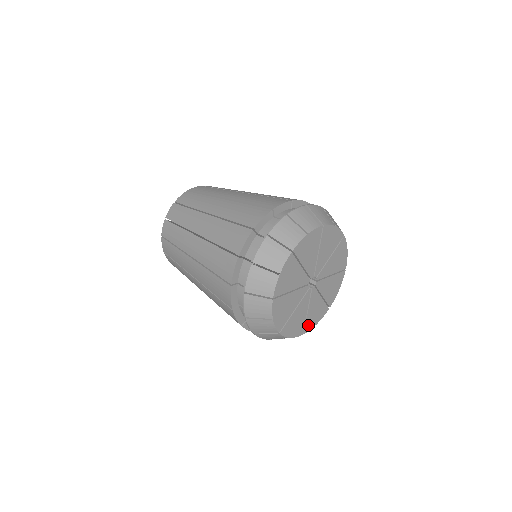
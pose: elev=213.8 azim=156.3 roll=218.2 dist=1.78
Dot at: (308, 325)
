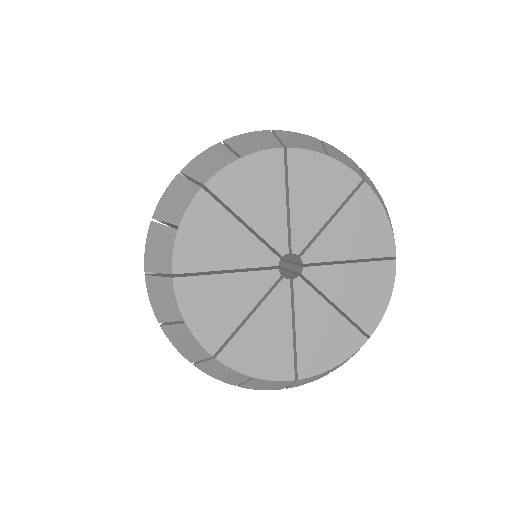
Dot at: (365, 319)
